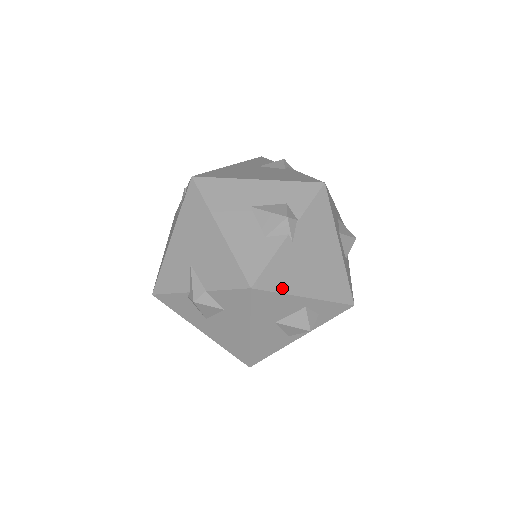
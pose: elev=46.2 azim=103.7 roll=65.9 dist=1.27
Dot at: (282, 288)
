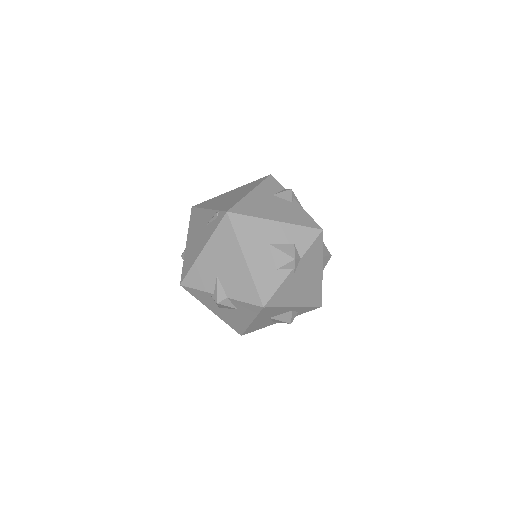
Dot at: (282, 304)
